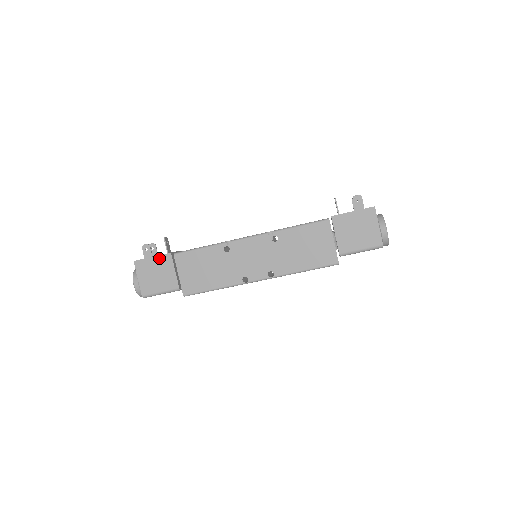
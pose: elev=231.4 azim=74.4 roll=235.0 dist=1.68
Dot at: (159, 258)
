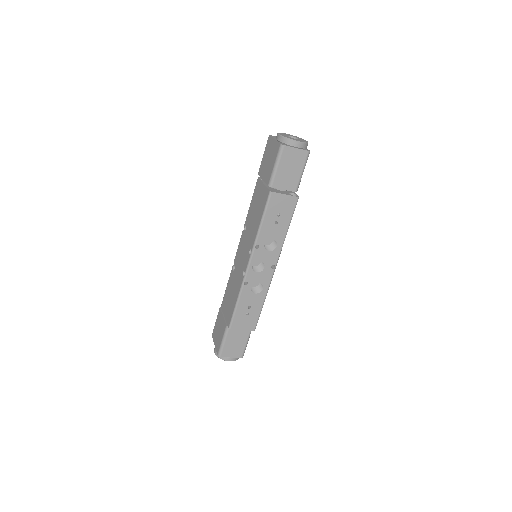
Dot at: (218, 318)
